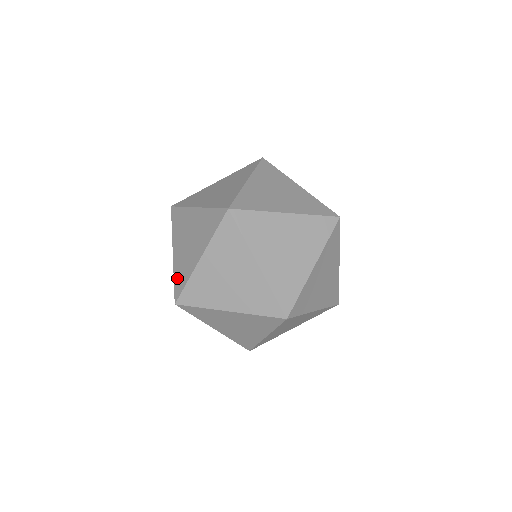
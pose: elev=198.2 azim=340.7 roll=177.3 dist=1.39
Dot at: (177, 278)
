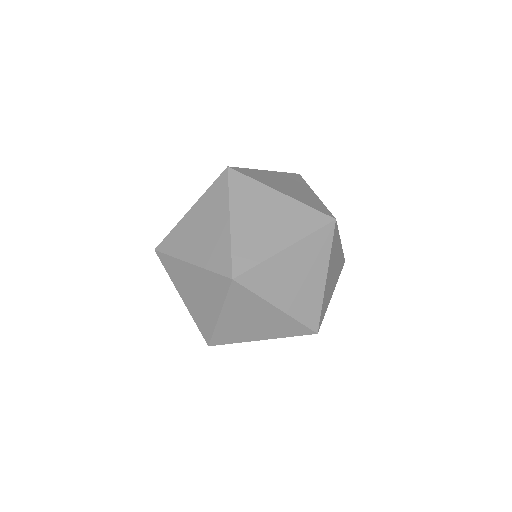
Dot at: (240, 252)
